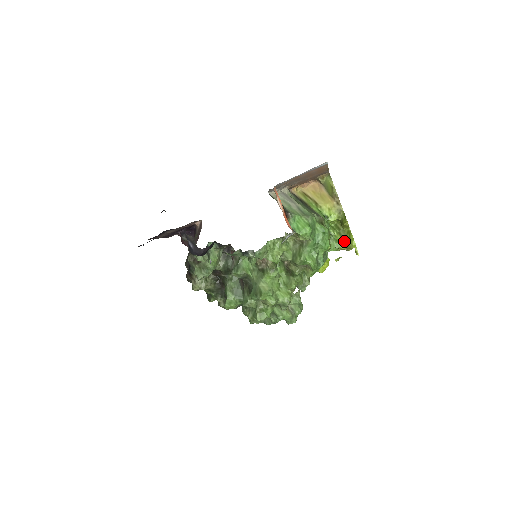
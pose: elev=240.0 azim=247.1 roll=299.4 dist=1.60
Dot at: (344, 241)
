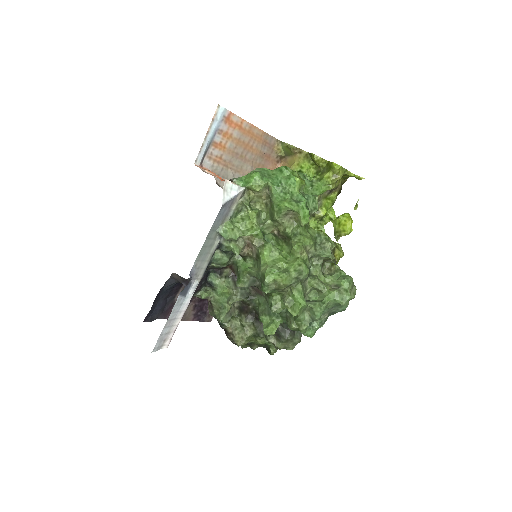
Dot at: (326, 173)
